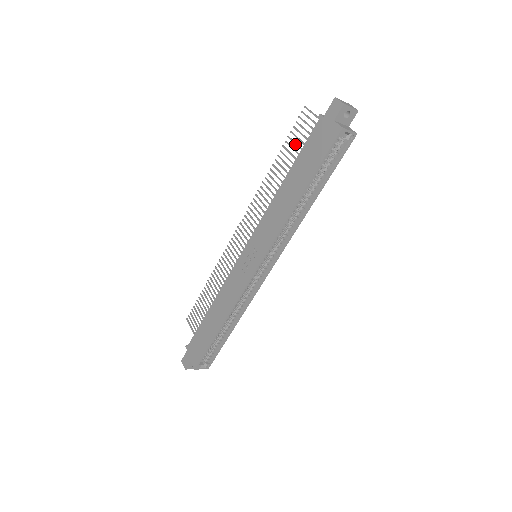
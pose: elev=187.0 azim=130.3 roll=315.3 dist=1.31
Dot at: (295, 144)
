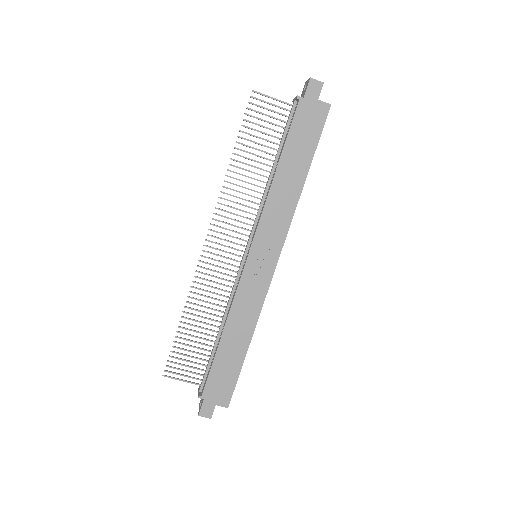
Dot at: (257, 131)
